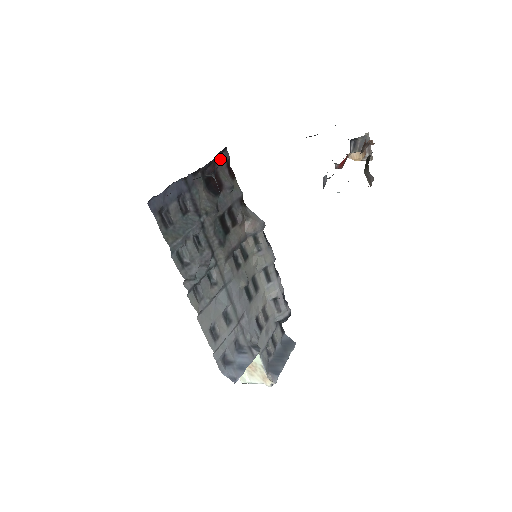
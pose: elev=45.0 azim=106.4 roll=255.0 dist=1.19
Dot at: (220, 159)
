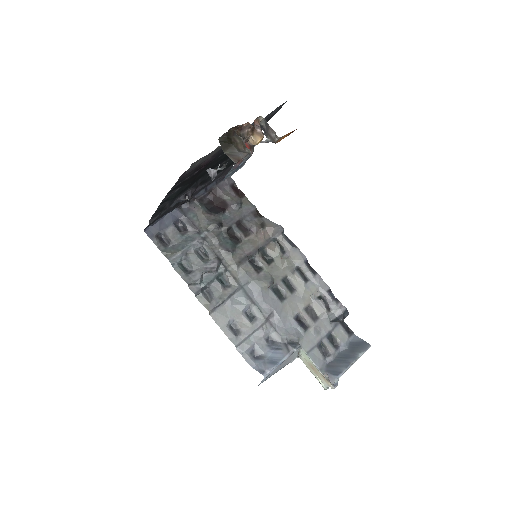
Dot at: (222, 185)
